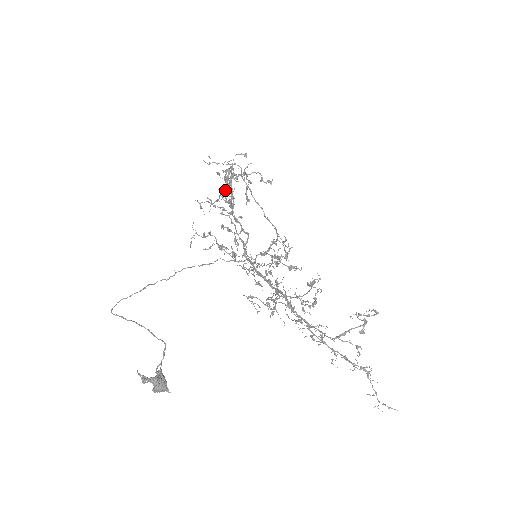
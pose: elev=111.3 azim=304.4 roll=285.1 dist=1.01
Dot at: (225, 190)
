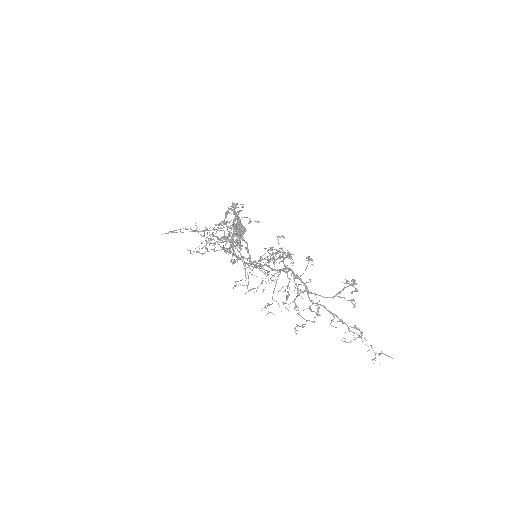
Dot at: (224, 222)
